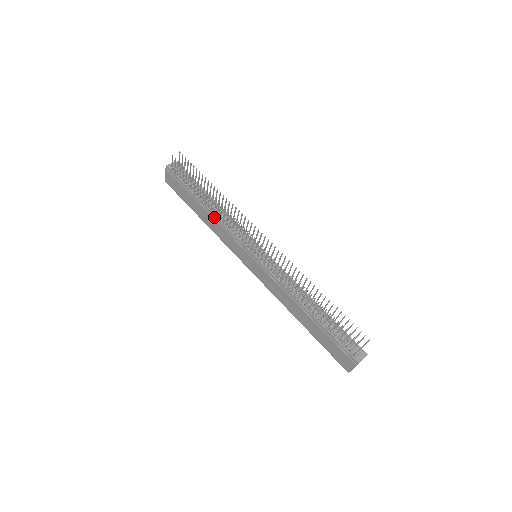
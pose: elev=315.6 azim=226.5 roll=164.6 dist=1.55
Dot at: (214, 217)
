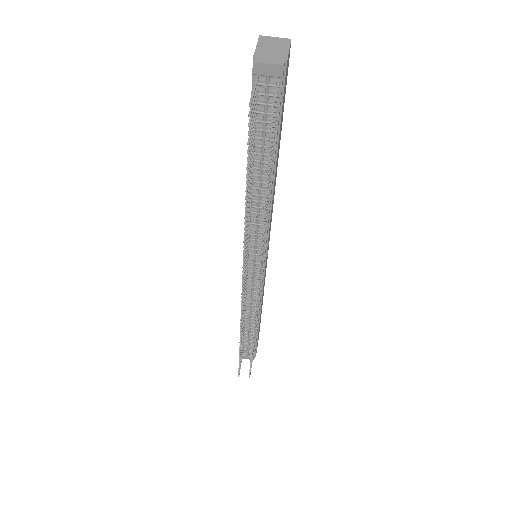
Dot at: occluded
